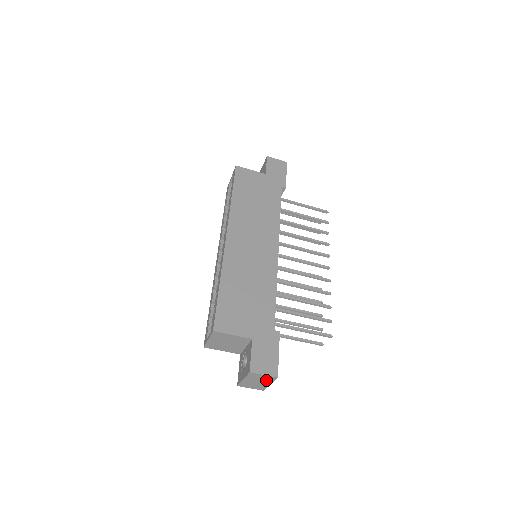
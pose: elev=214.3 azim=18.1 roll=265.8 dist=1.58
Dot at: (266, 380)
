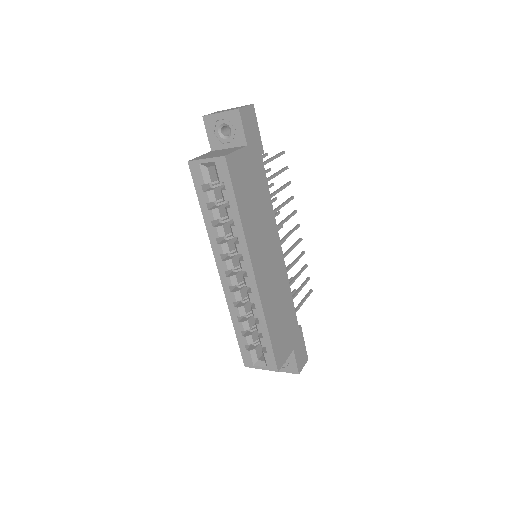
Dot at: occluded
